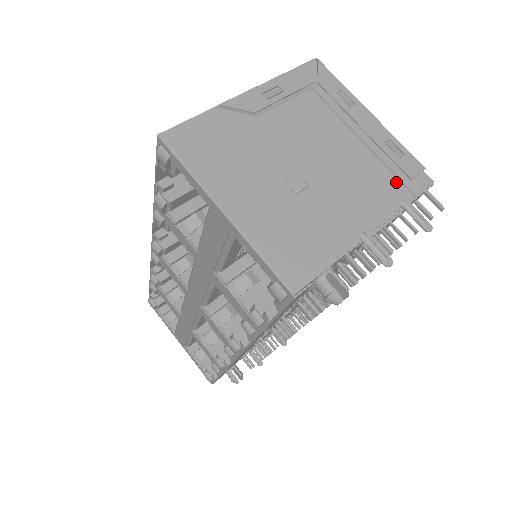
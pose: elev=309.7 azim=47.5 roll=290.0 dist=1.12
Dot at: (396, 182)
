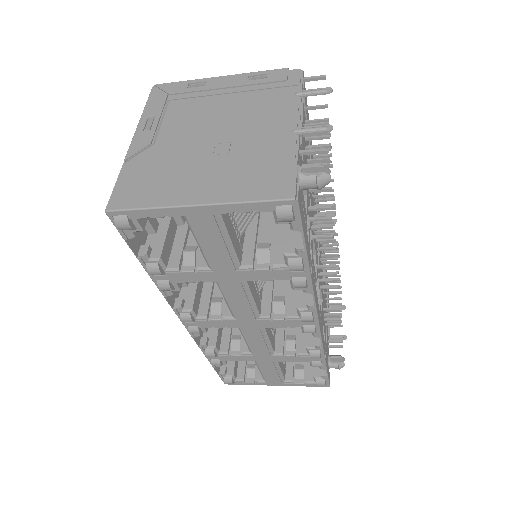
Dot at: (280, 90)
